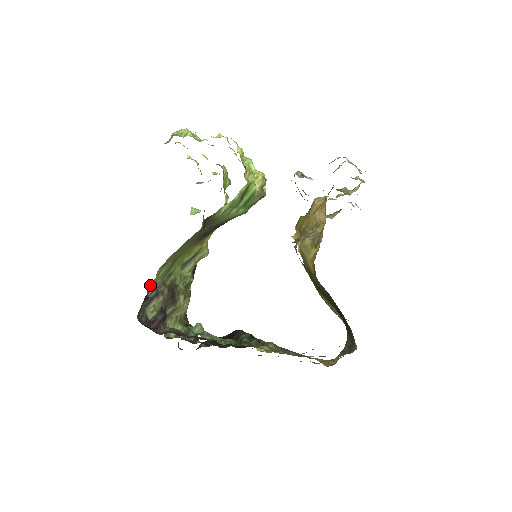
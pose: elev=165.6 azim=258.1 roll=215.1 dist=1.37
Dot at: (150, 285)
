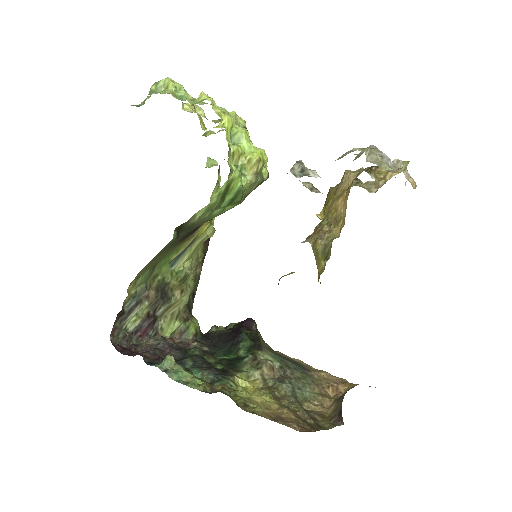
Dot at: (126, 297)
